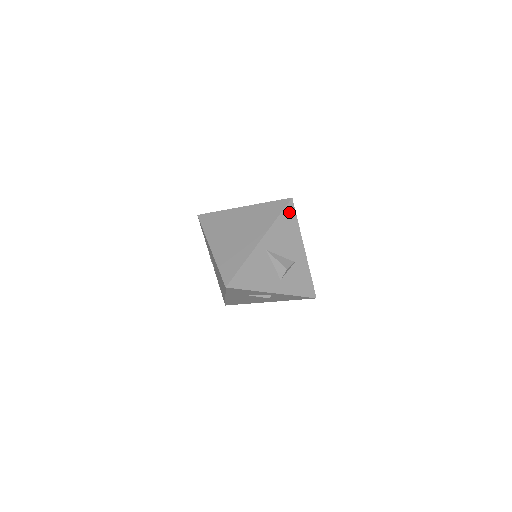
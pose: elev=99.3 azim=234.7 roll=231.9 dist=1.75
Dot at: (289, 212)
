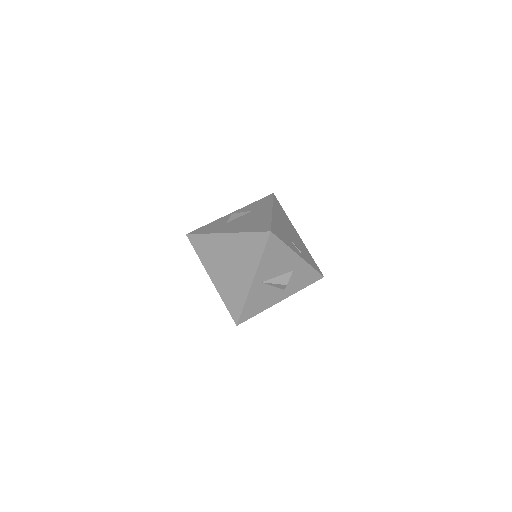
Dot at: (272, 243)
